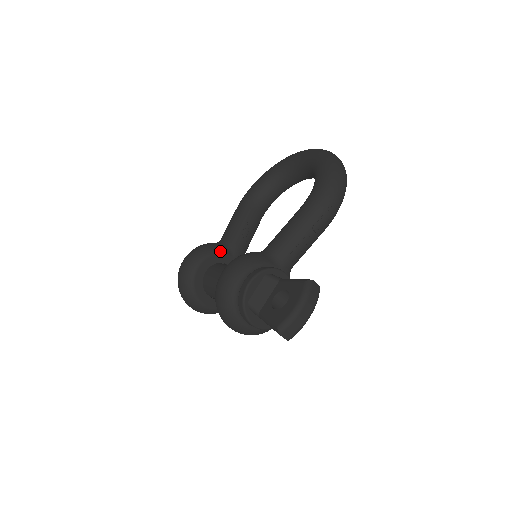
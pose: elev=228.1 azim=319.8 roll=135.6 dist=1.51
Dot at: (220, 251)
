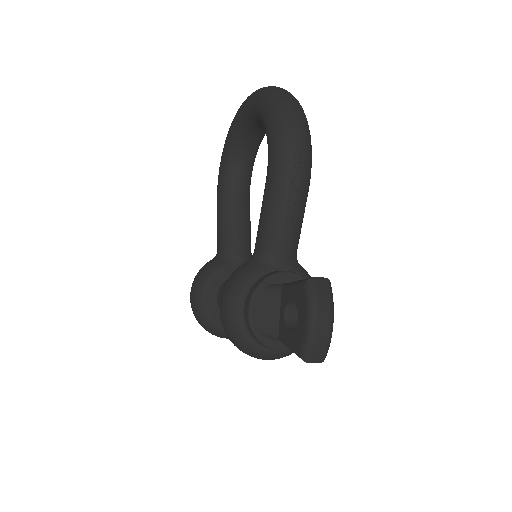
Dot at: (220, 268)
